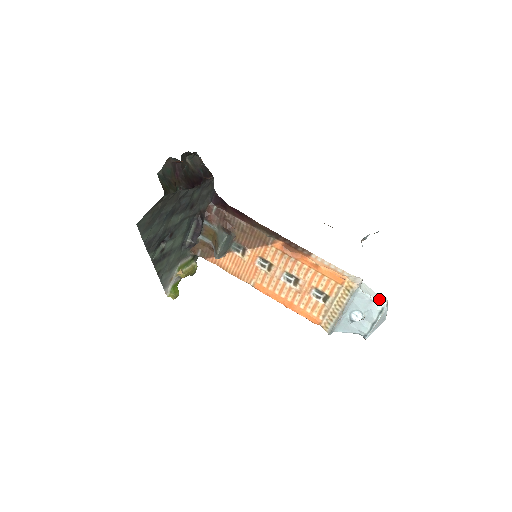
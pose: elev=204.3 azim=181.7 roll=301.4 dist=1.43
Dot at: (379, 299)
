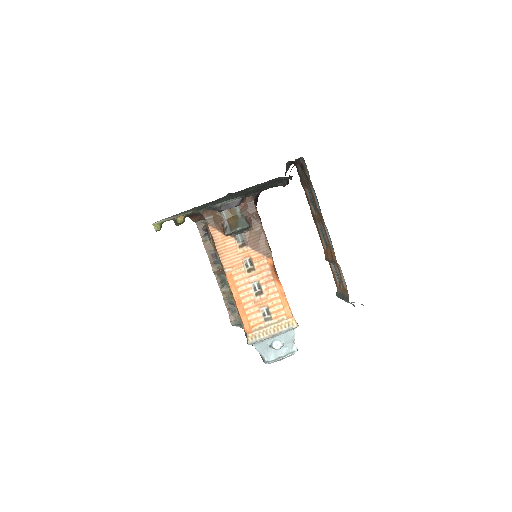
Dot at: occluded
